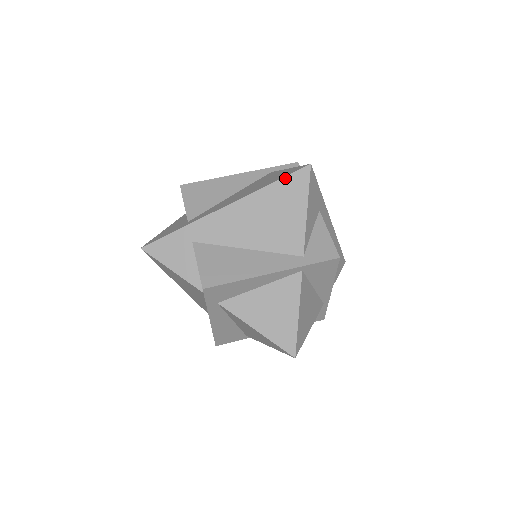
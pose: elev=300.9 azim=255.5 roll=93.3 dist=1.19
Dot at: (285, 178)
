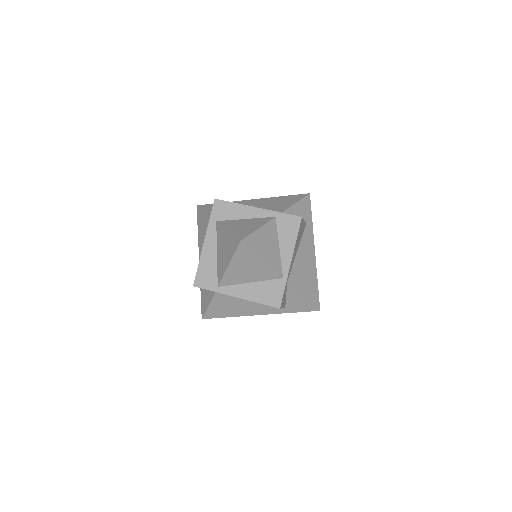
Dot at: (292, 195)
